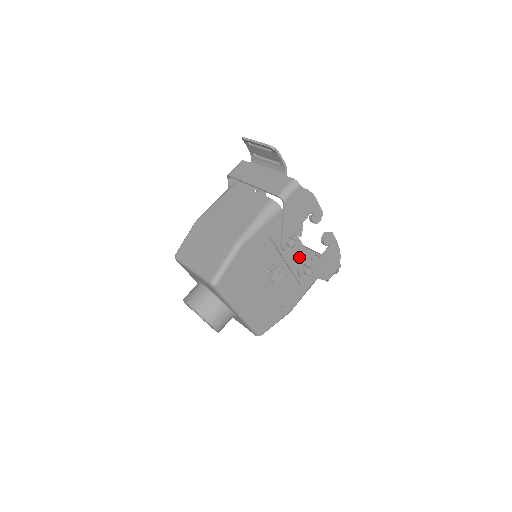
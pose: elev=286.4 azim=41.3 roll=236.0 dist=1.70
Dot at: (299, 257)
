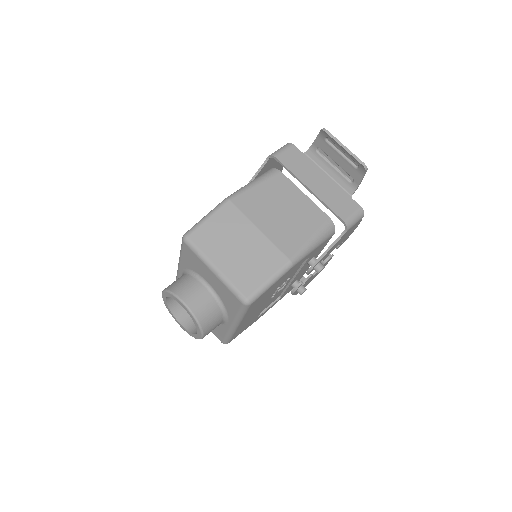
Dot at: (301, 274)
